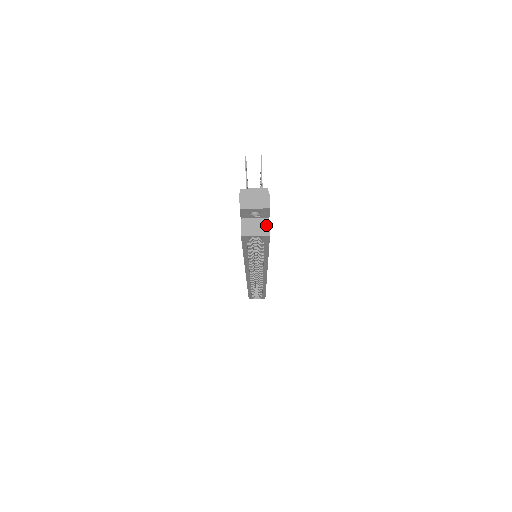
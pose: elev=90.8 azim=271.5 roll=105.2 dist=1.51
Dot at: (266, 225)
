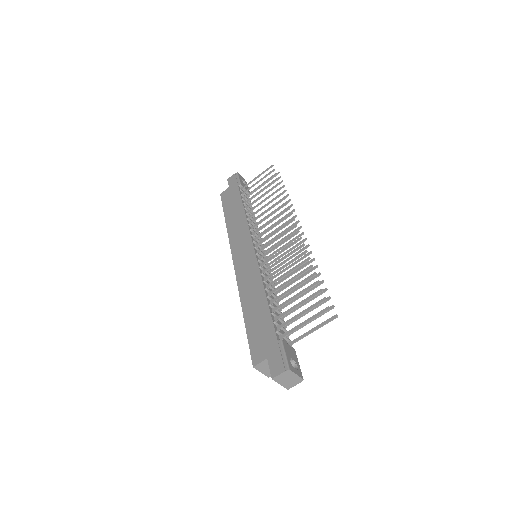
Dot at: occluded
